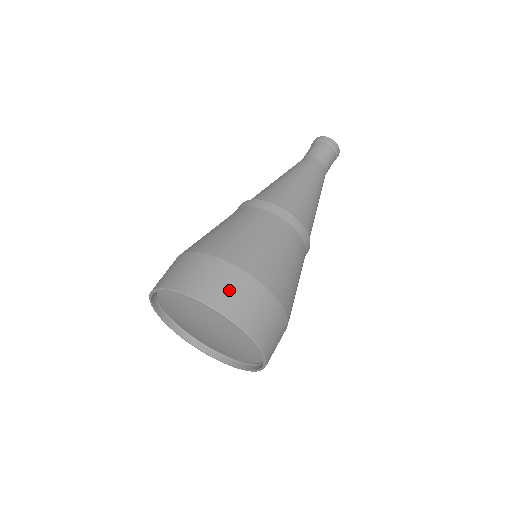
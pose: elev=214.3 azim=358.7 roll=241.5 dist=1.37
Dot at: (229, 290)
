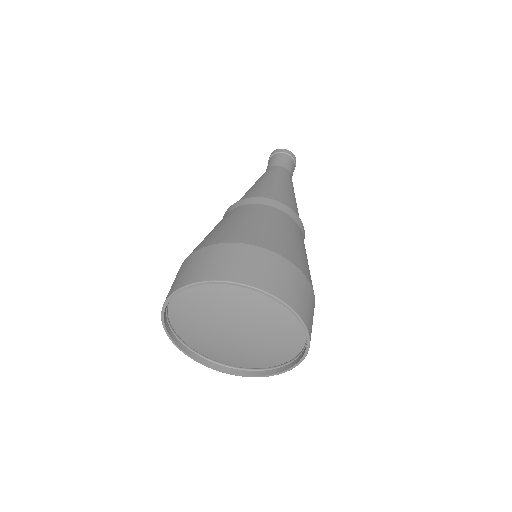
Dot at: (187, 270)
